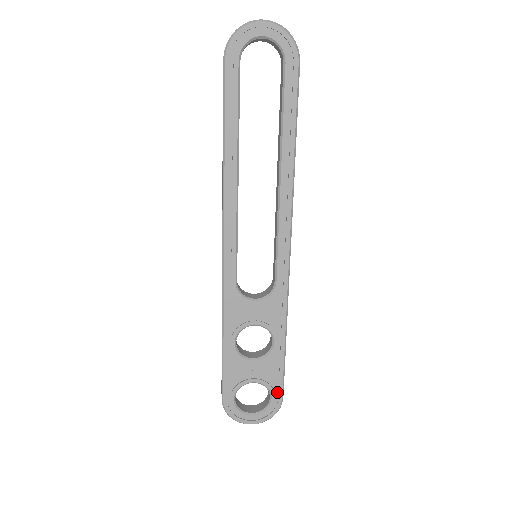
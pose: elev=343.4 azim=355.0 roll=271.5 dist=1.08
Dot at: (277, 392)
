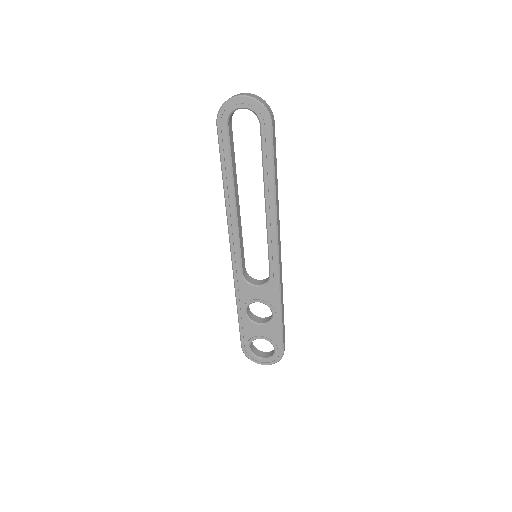
Dot at: (279, 347)
